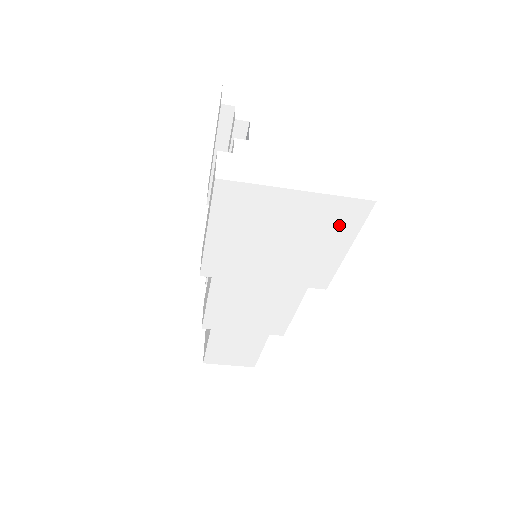
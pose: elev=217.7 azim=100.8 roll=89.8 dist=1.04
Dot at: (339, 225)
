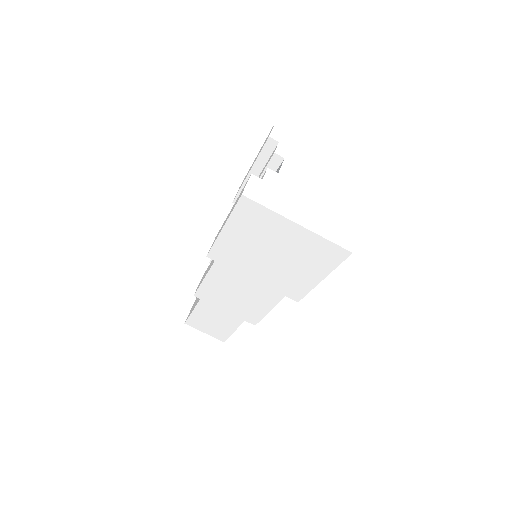
Dot at: (321, 259)
